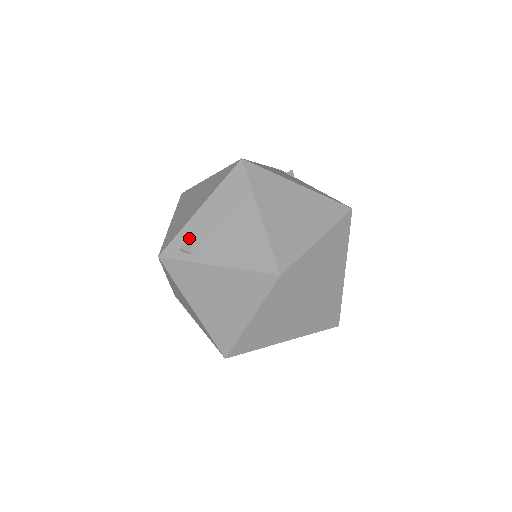
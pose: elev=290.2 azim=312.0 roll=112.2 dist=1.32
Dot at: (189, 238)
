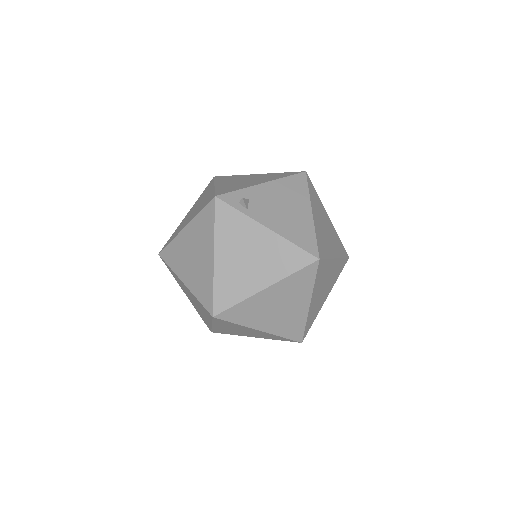
Dot at: (248, 198)
